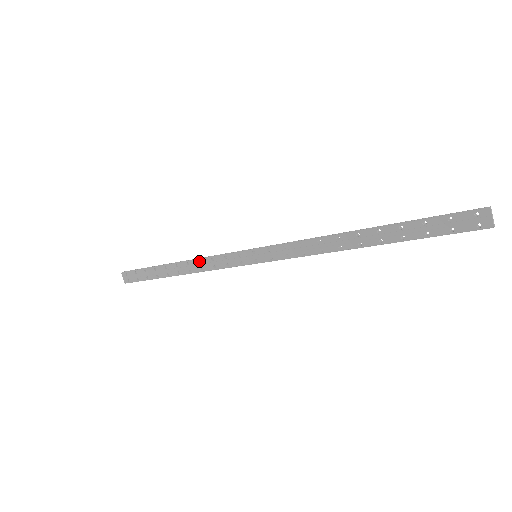
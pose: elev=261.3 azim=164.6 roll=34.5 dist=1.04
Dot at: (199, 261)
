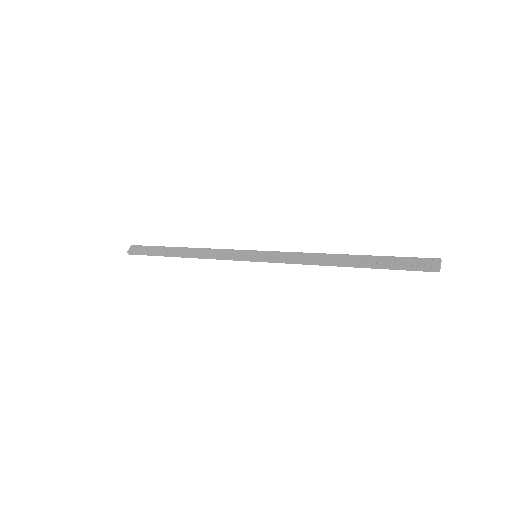
Dot at: (207, 250)
